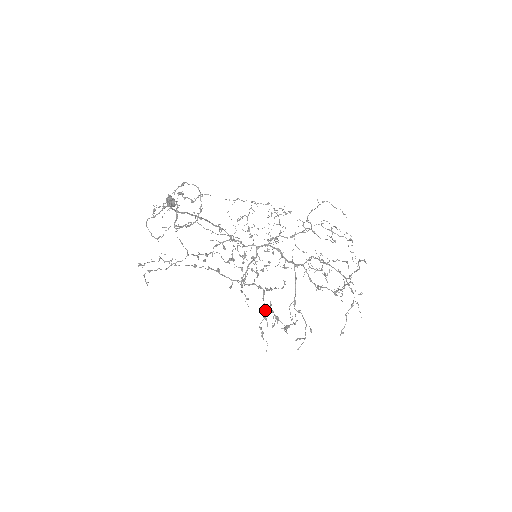
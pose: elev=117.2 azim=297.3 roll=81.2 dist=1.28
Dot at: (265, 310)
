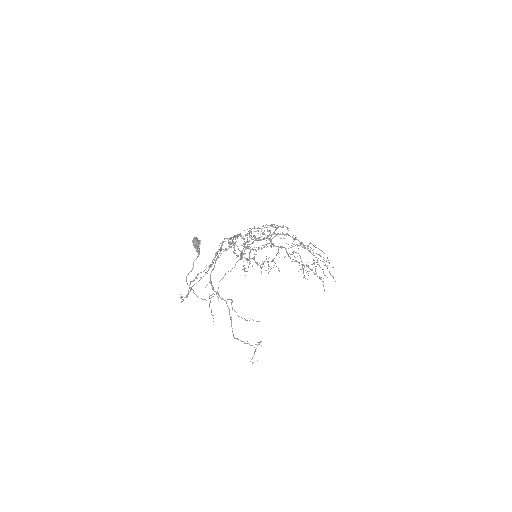
Dot at: occluded
